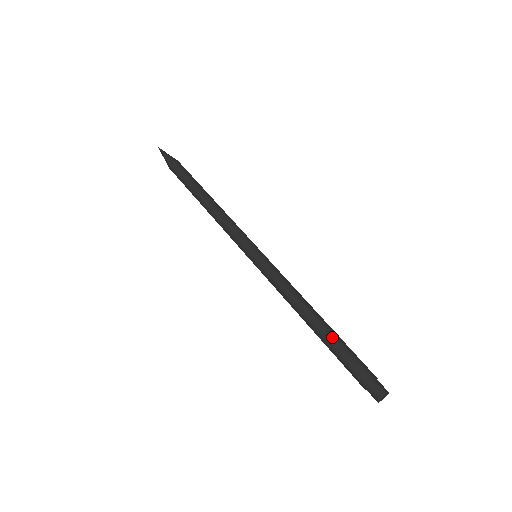
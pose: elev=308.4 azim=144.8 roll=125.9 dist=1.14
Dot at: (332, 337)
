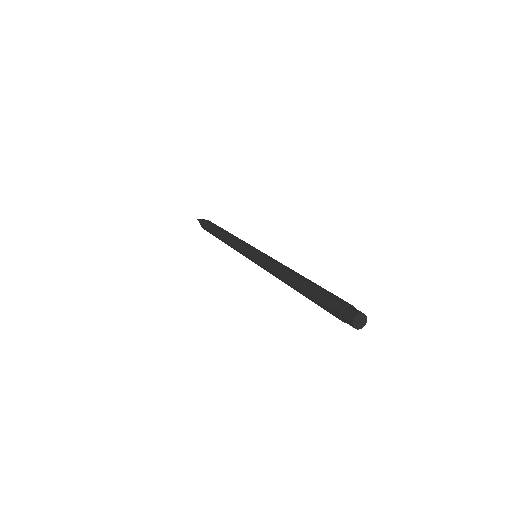
Dot at: (307, 289)
